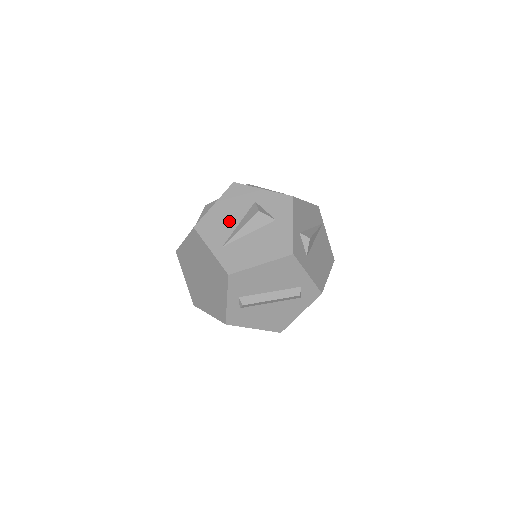
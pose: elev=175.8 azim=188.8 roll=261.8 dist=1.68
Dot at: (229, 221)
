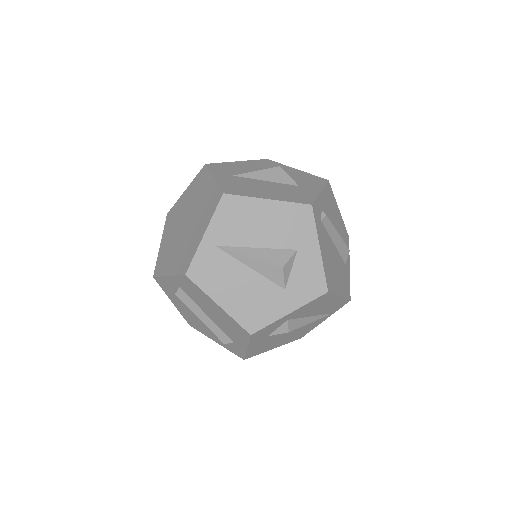
Dot at: (254, 233)
